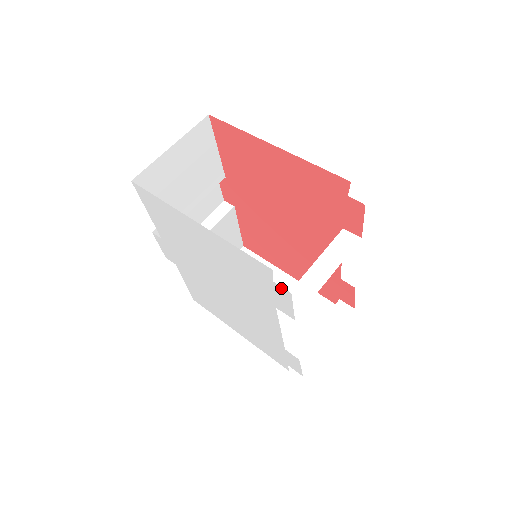
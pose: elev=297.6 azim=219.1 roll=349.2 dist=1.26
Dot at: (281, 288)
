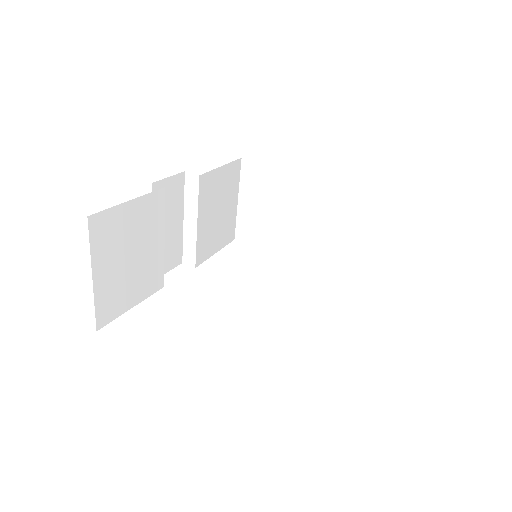
Dot at: occluded
